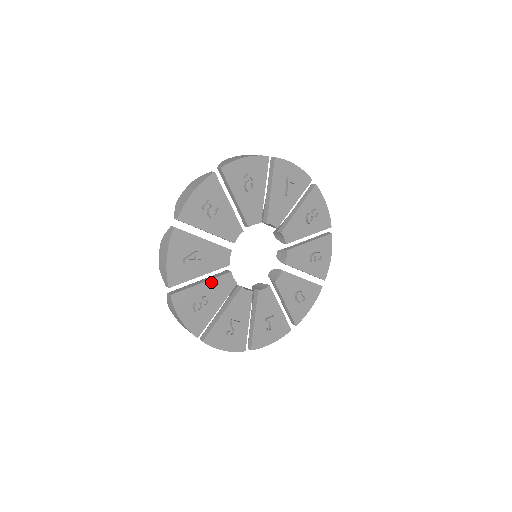
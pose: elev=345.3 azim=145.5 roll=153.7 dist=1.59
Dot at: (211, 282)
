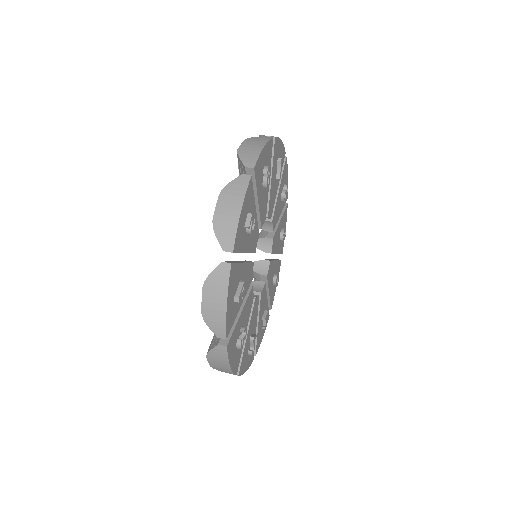
Dot at: (244, 308)
